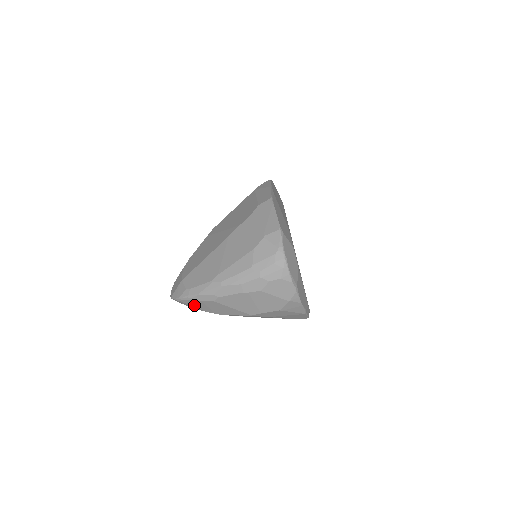
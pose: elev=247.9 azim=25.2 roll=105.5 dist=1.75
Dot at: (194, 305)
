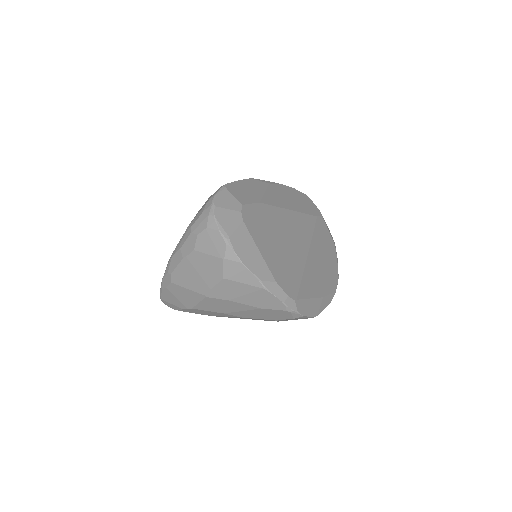
Dot at: (171, 301)
